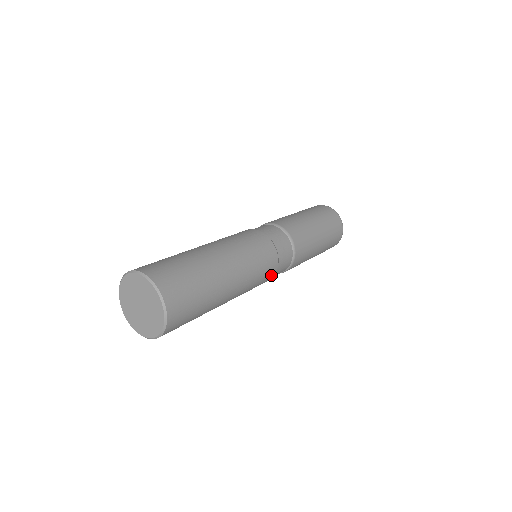
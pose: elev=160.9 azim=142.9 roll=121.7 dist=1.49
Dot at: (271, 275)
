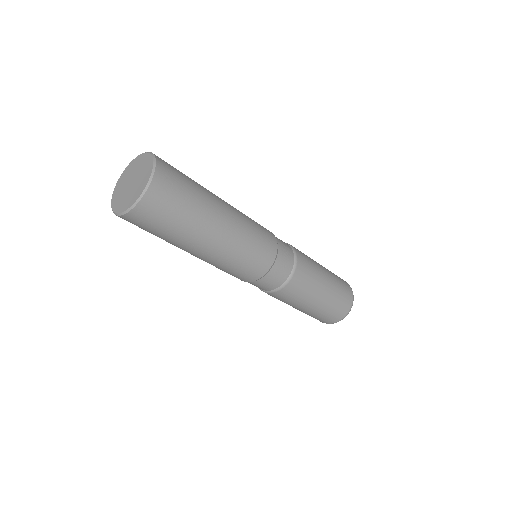
Dot at: (255, 275)
